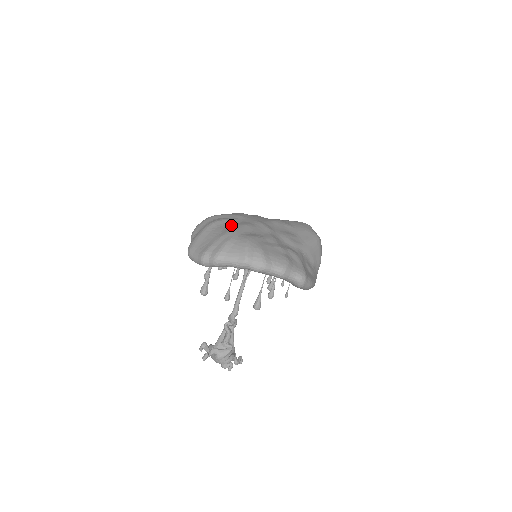
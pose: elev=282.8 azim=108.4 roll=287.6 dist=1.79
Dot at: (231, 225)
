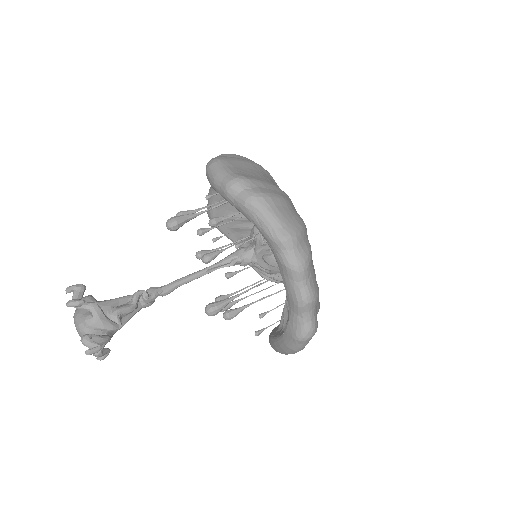
Dot at: occluded
